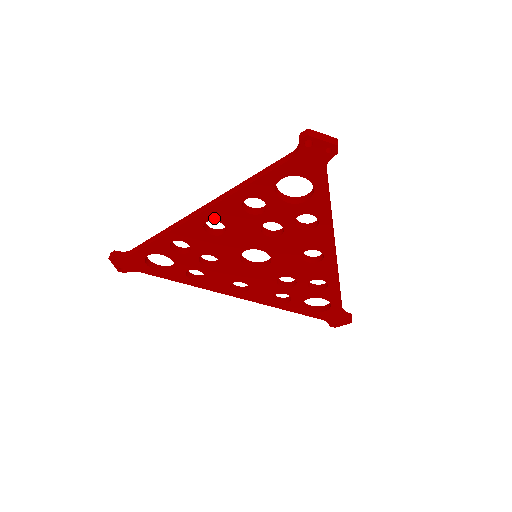
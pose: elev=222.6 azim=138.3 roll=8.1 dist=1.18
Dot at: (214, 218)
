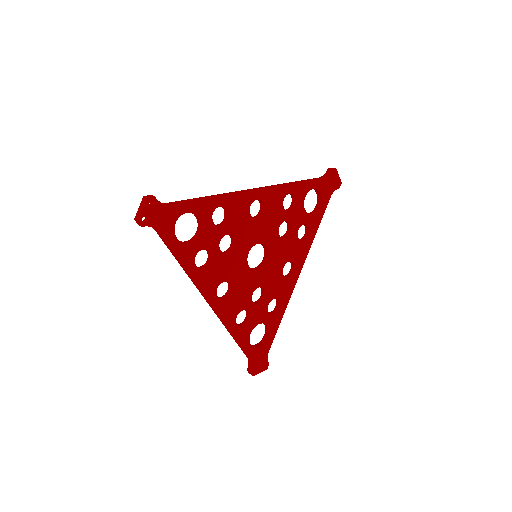
Dot at: (263, 199)
